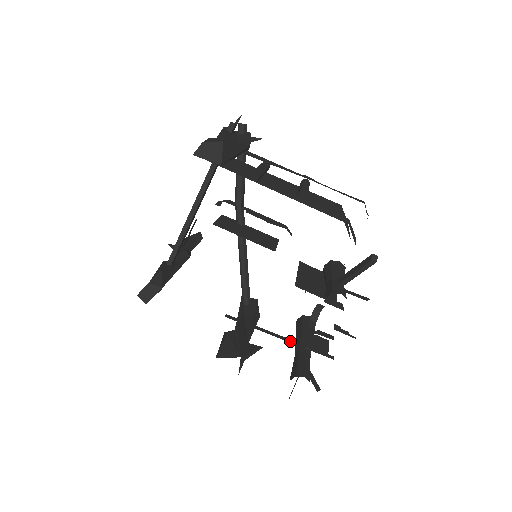
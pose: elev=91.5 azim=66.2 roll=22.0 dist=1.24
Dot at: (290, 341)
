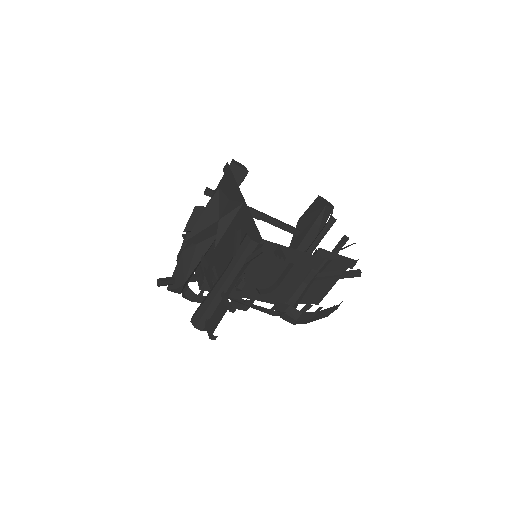
Dot at: occluded
